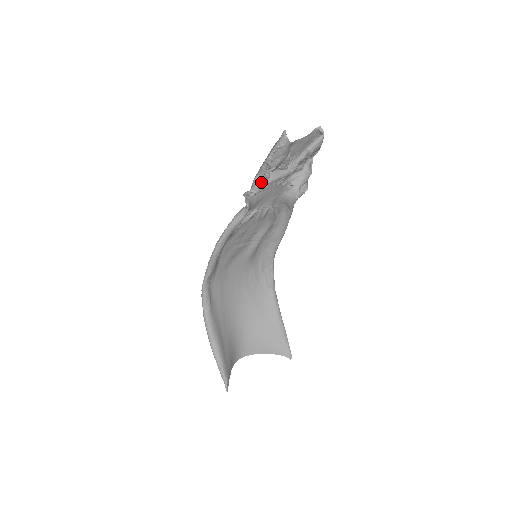
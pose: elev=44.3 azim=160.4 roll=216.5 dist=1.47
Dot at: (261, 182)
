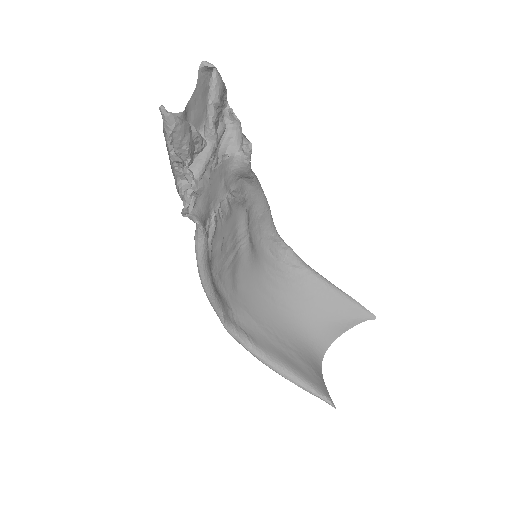
Dot at: (189, 186)
